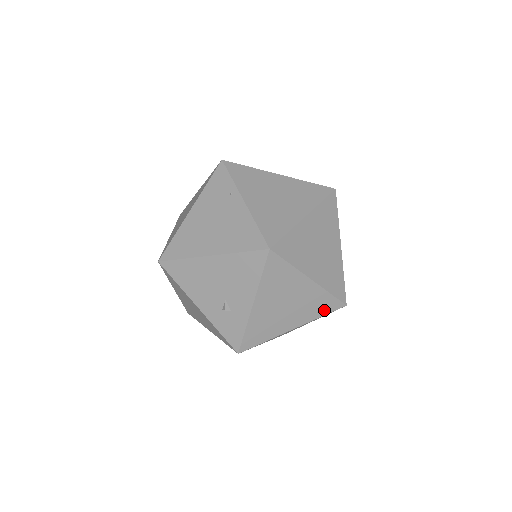
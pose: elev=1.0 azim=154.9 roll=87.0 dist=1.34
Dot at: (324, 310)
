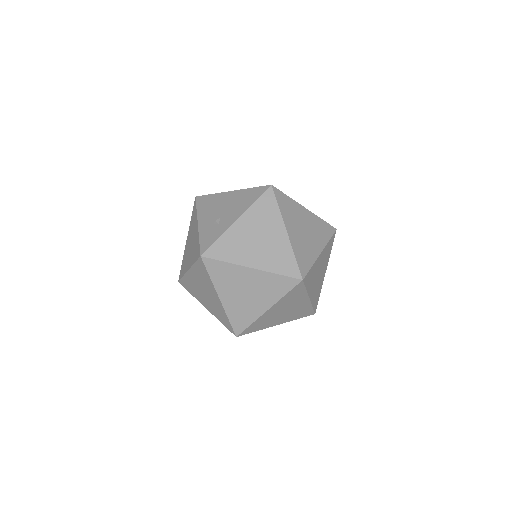
Dot at: (283, 269)
